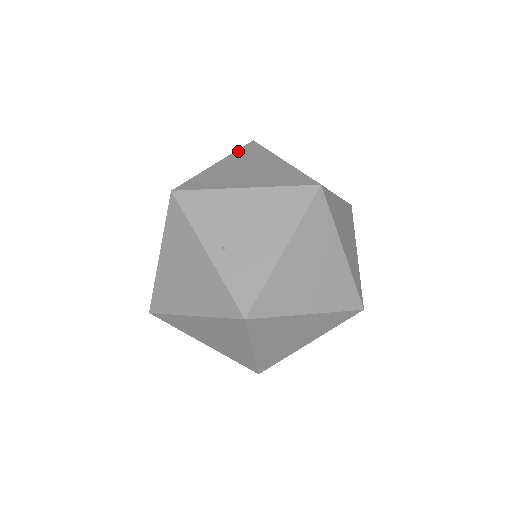
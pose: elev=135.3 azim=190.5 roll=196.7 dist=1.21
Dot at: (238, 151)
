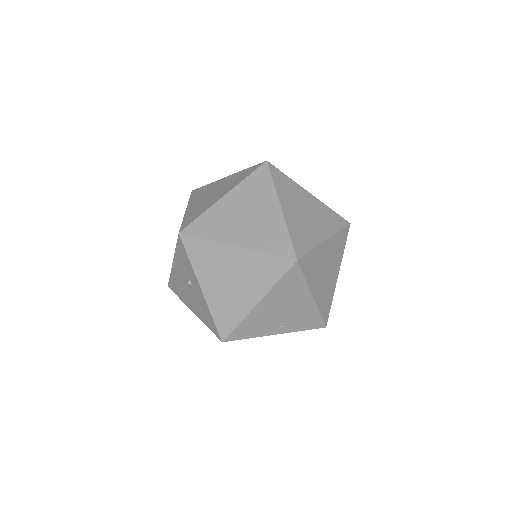
Dot at: (192, 261)
